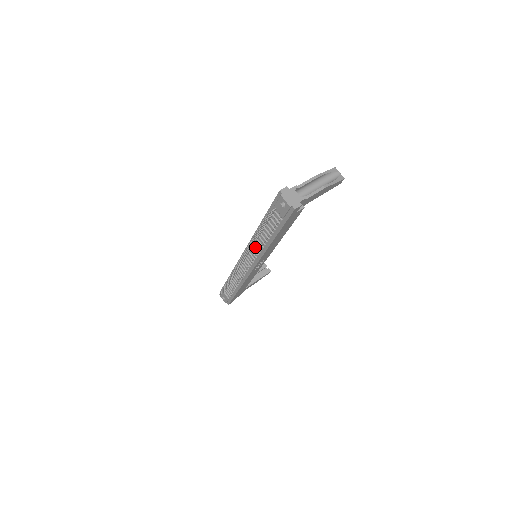
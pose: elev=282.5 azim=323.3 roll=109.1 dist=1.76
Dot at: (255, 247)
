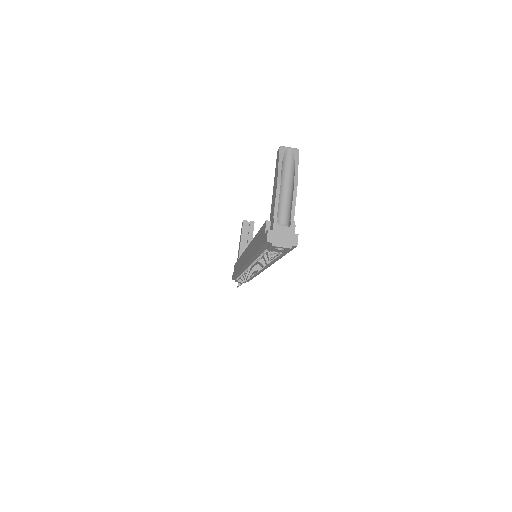
Dot at: occluded
